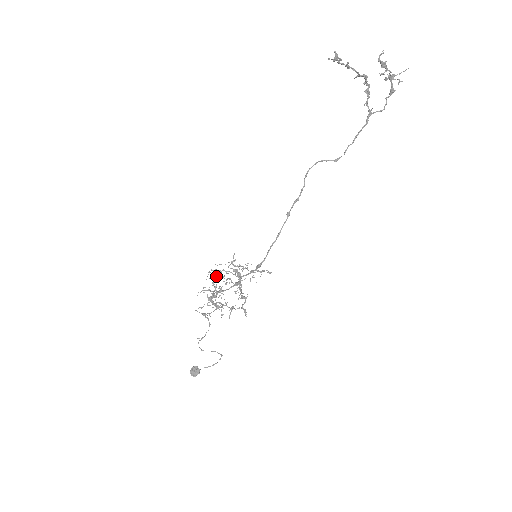
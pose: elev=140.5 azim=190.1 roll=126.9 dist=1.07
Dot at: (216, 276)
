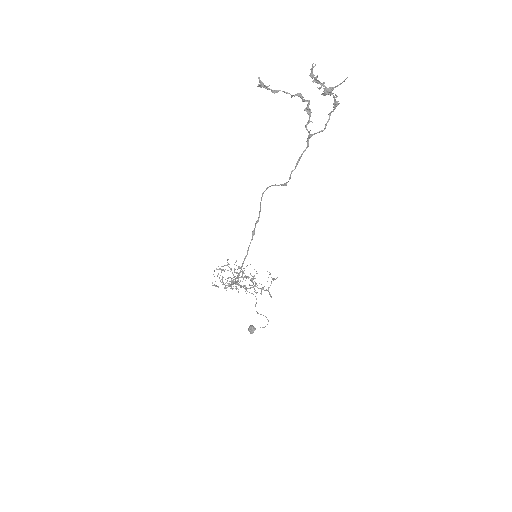
Dot at: (217, 276)
